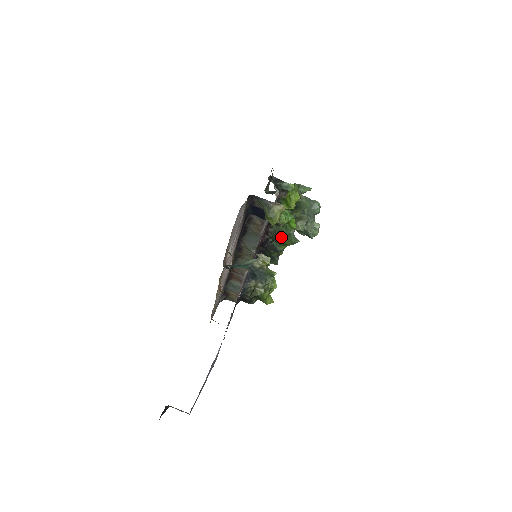
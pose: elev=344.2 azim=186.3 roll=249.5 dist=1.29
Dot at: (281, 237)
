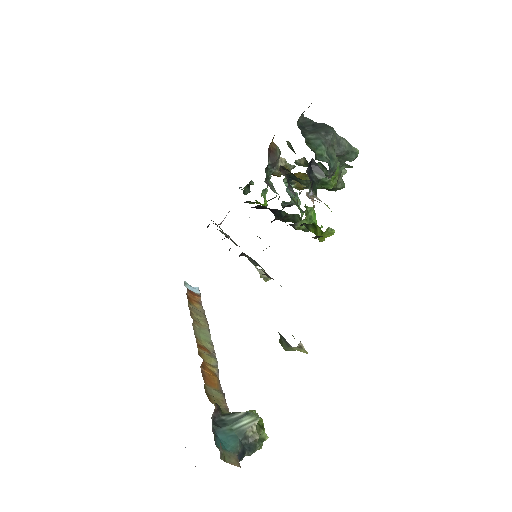
Dot at: (294, 222)
